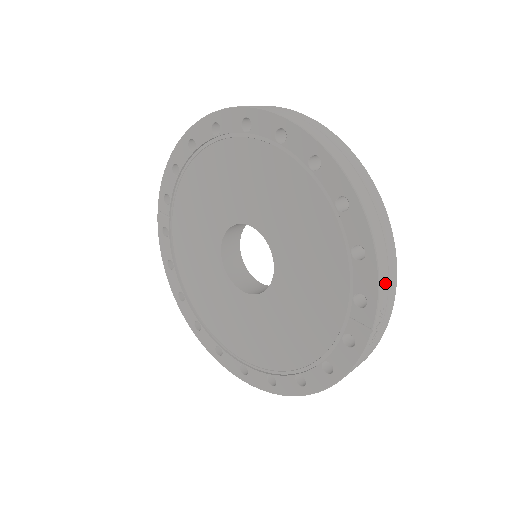
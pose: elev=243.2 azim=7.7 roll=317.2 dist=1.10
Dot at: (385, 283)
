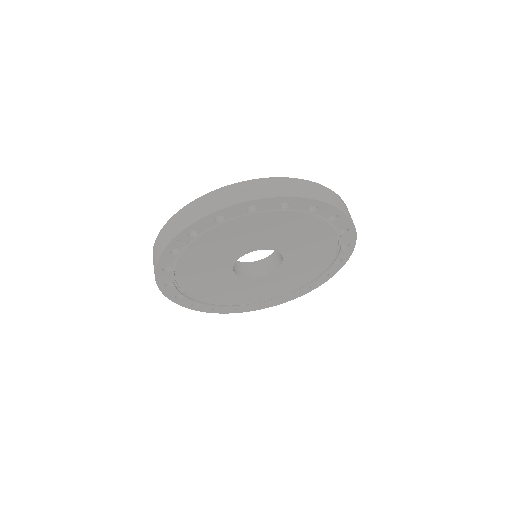
Dot at: occluded
